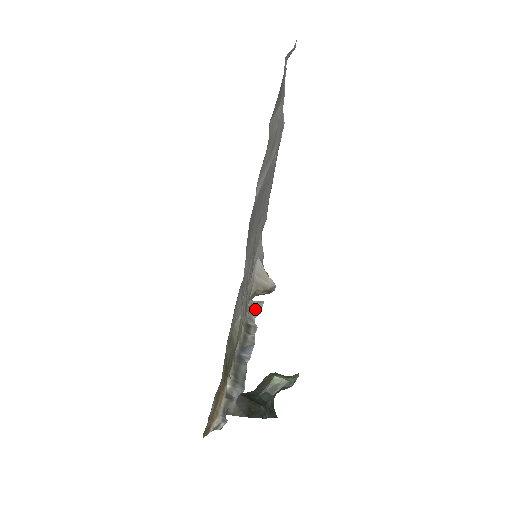
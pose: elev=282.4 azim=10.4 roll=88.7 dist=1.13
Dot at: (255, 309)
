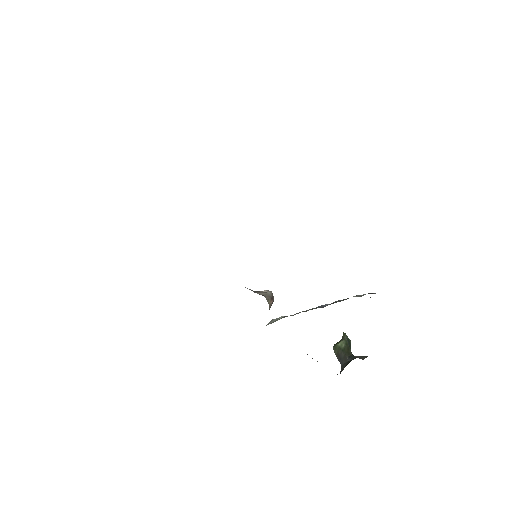
Dot at: (278, 318)
